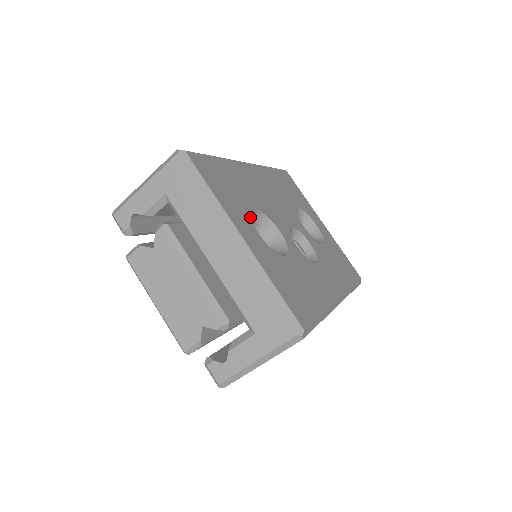
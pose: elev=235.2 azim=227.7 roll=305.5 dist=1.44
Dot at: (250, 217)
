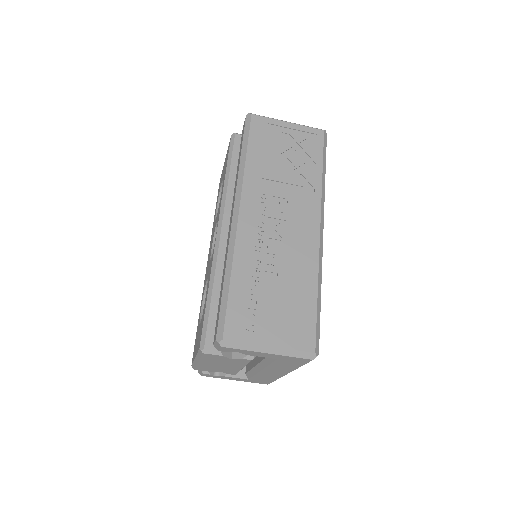
Dot at: occluded
